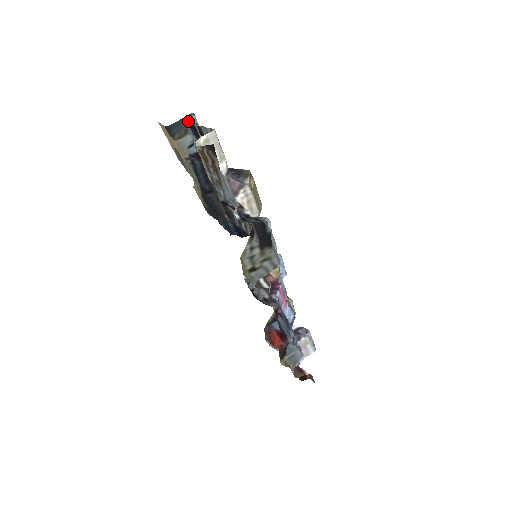
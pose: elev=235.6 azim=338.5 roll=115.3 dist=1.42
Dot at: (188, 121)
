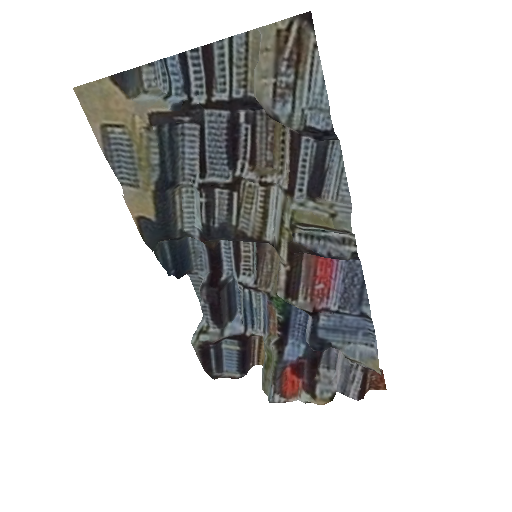
Dot at: (162, 59)
